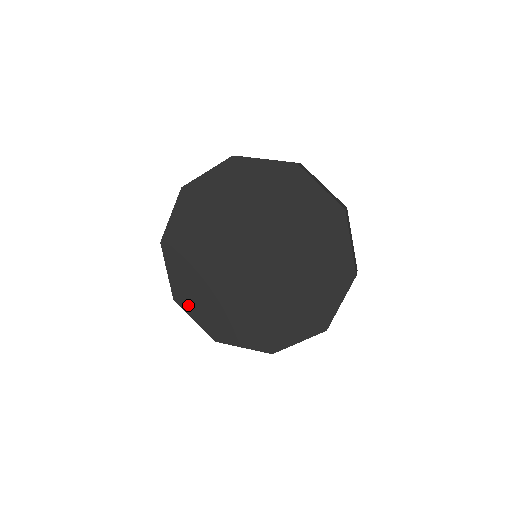
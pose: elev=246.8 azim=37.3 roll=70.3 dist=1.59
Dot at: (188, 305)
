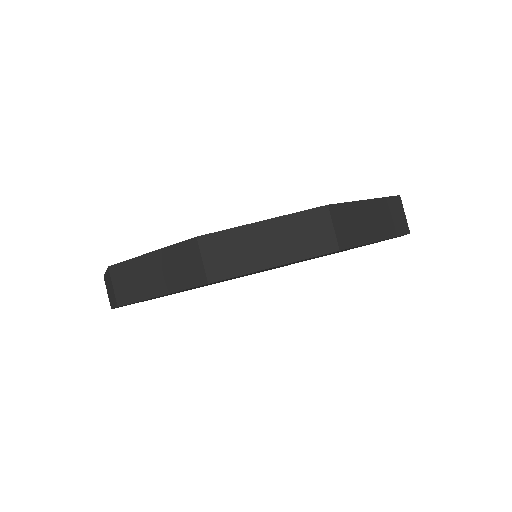
Dot at: occluded
